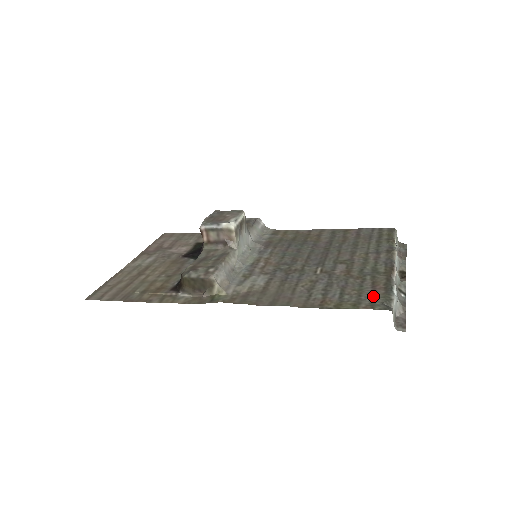
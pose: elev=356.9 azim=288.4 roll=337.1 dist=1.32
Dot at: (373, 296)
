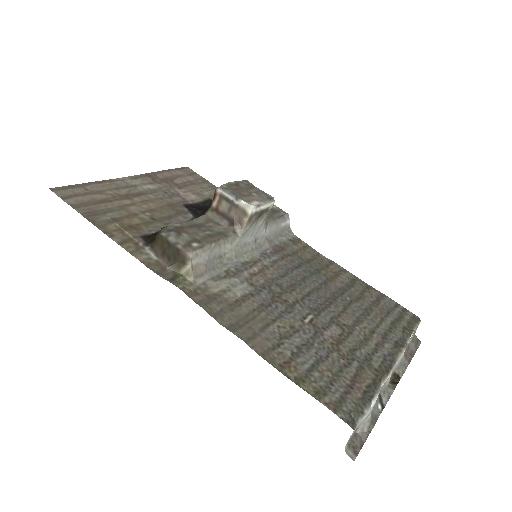
Dot at: (345, 394)
